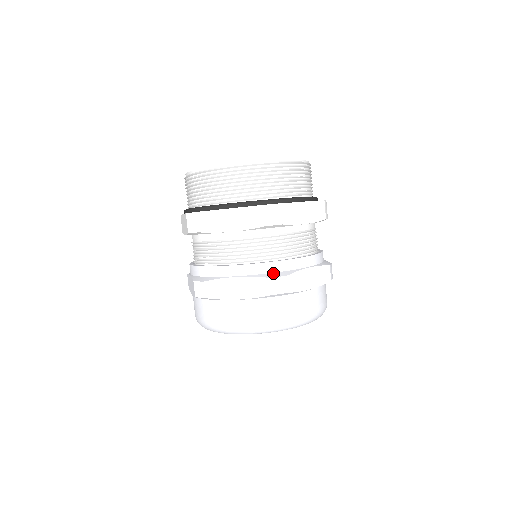
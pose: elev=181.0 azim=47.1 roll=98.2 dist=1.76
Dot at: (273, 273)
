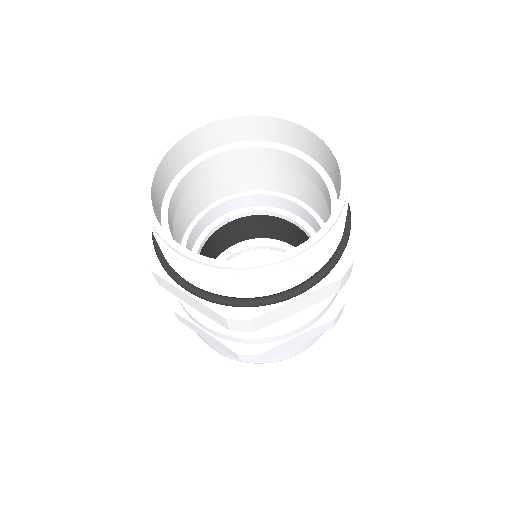
Dot at: (330, 309)
